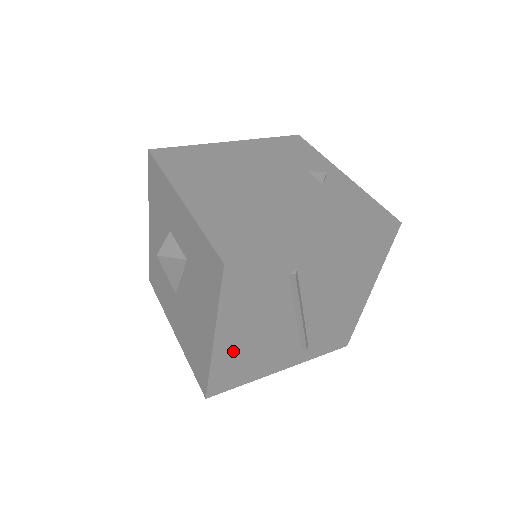
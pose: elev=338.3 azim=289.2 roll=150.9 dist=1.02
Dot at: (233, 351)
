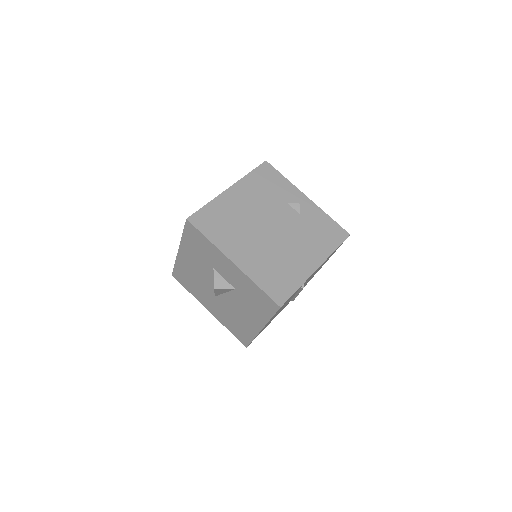
Dot at: occluded
